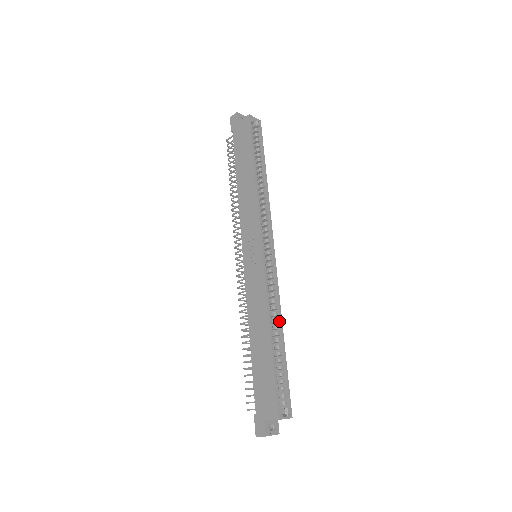
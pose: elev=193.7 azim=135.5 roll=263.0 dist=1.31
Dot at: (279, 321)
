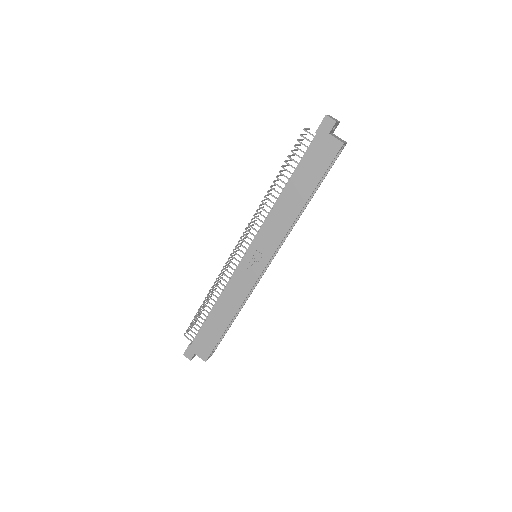
Dot at: (241, 306)
